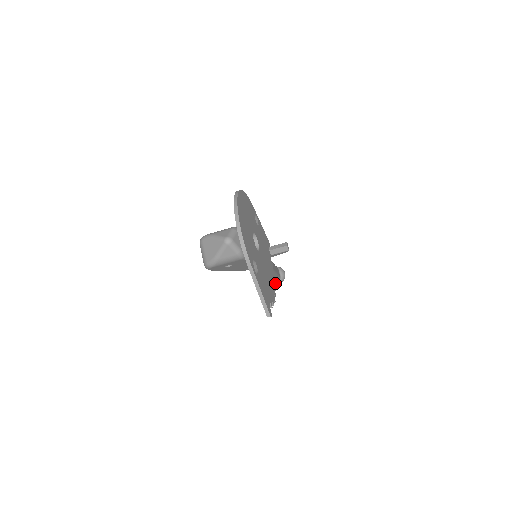
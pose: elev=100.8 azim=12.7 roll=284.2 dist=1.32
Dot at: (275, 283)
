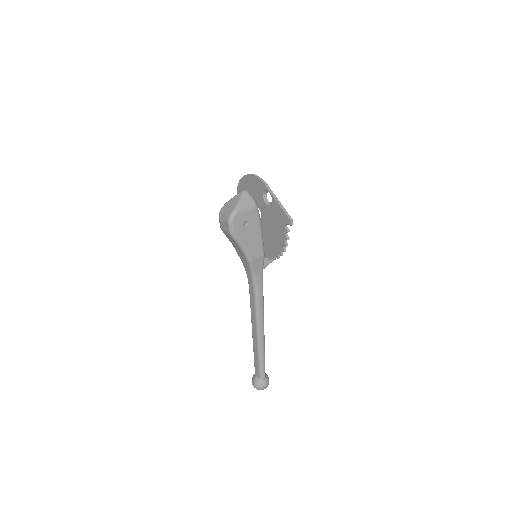
Dot at: (262, 385)
